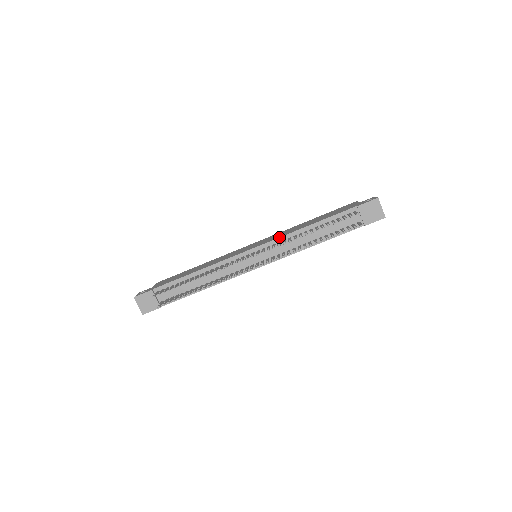
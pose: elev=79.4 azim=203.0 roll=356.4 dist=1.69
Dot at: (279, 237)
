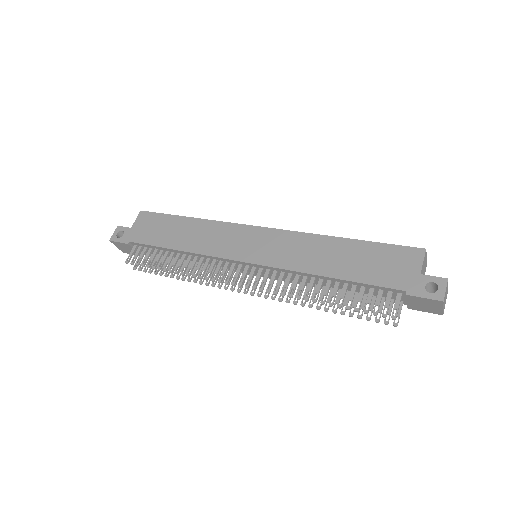
Dot at: (284, 269)
